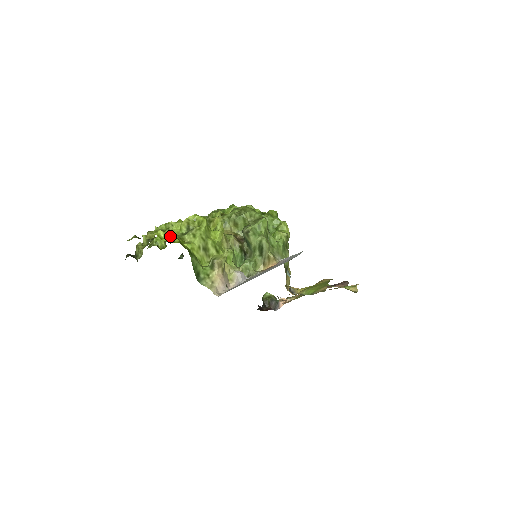
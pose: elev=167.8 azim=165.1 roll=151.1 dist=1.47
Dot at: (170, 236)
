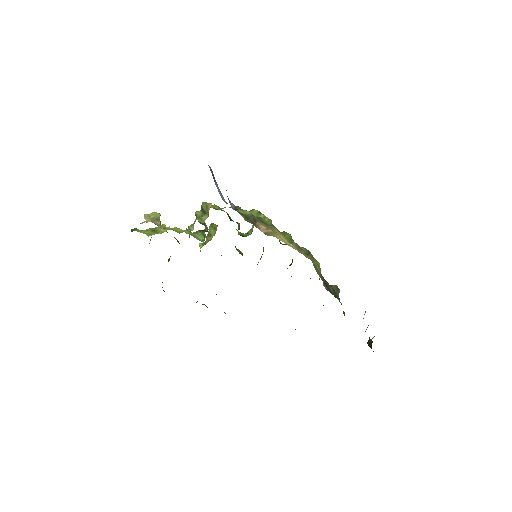
Dot at: occluded
